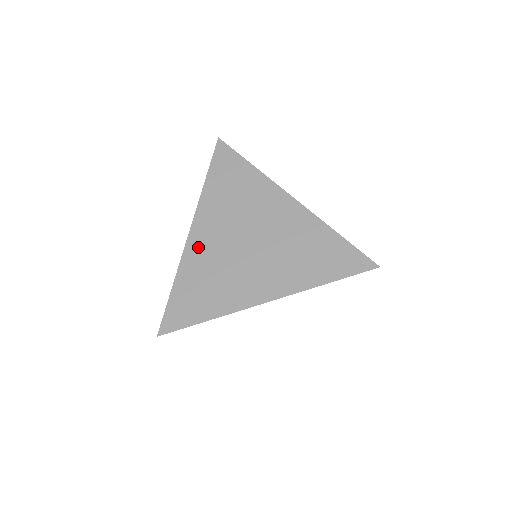
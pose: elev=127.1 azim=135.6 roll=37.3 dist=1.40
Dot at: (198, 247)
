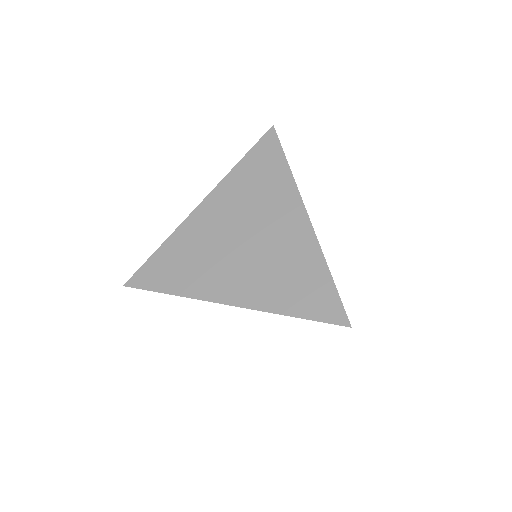
Dot at: (198, 222)
